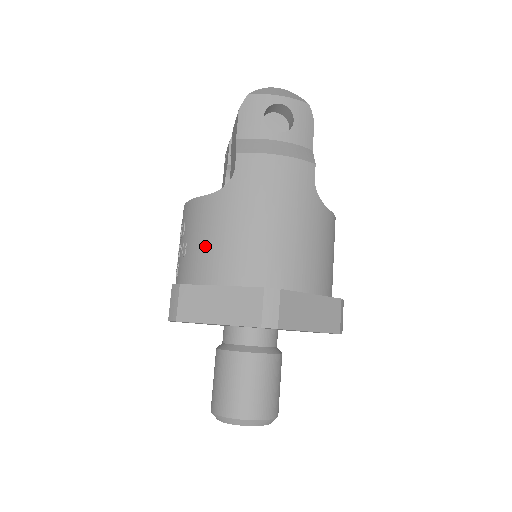
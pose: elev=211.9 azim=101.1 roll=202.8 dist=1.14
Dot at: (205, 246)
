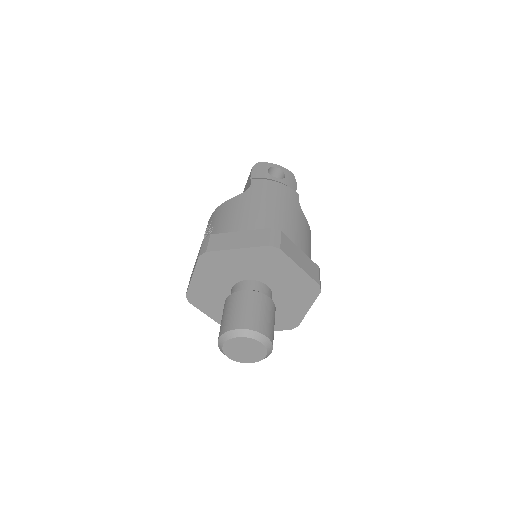
Dot at: (229, 219)
